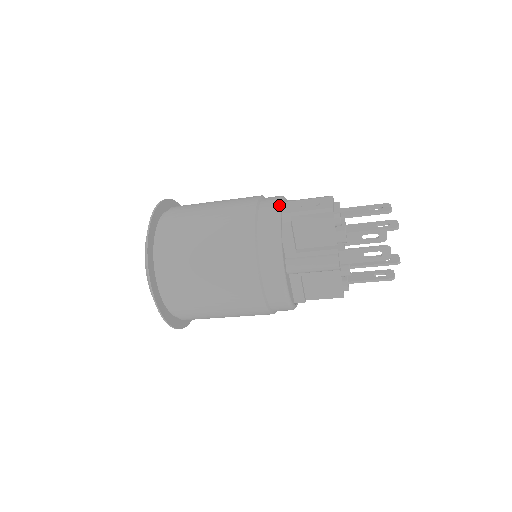
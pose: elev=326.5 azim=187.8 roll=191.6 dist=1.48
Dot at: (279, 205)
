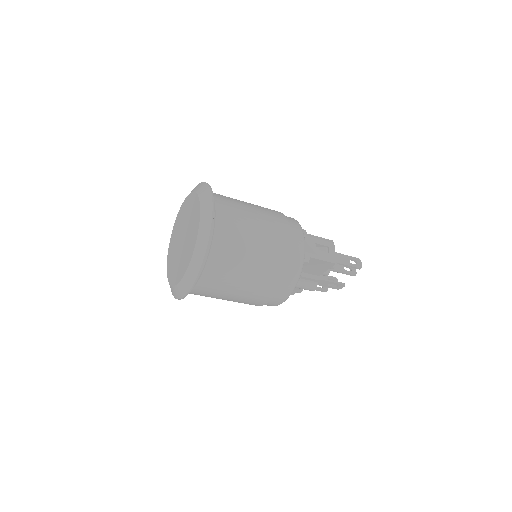
Dot at: occluded
